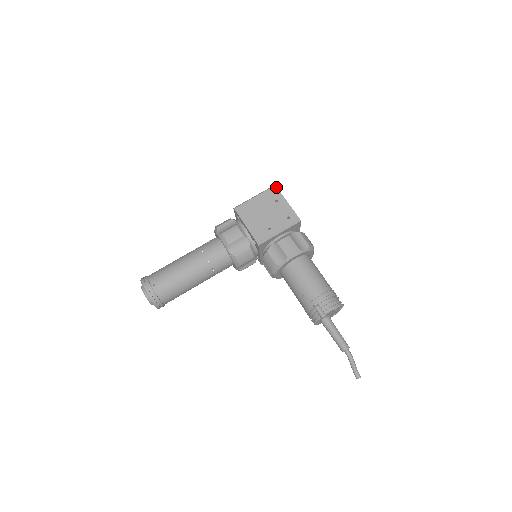
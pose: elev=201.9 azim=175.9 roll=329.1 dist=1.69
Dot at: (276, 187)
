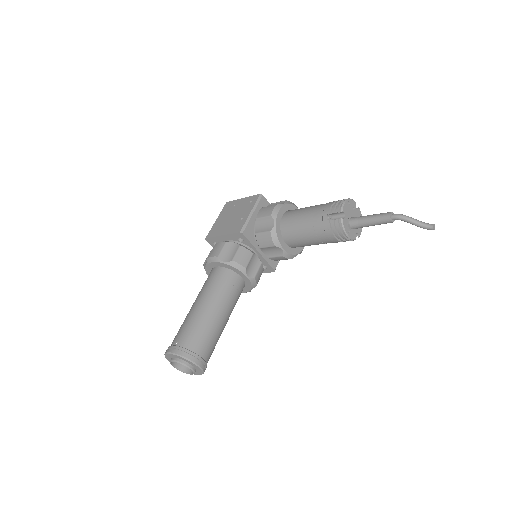
Dot at: (228, 202)
